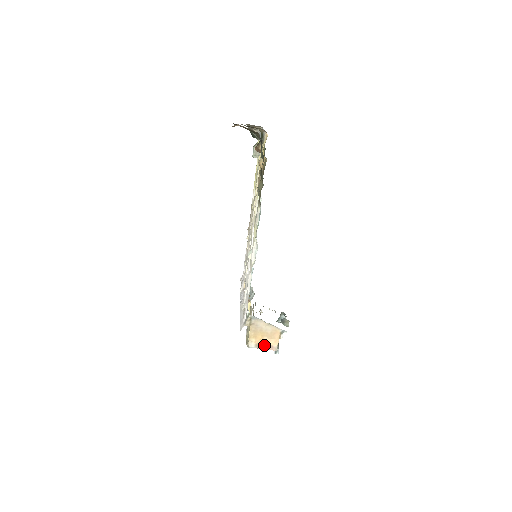
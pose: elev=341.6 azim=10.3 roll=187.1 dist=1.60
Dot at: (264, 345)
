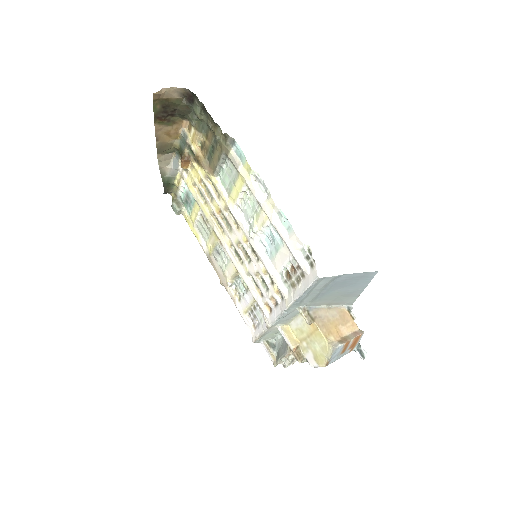
Dot at: (346, 336)
